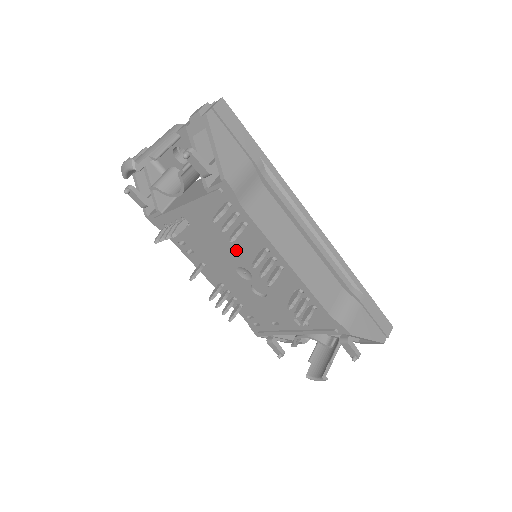
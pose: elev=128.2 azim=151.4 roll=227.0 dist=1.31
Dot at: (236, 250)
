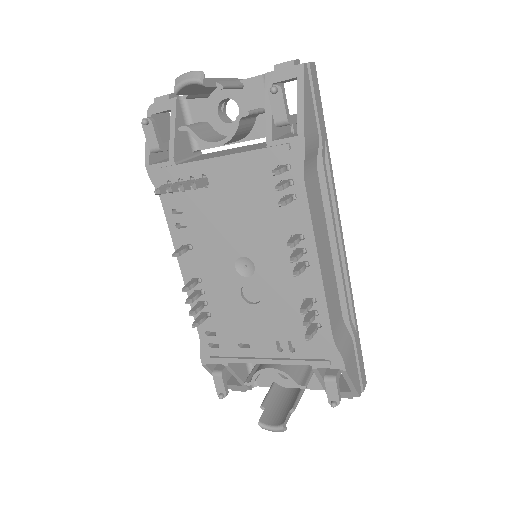
Dot at: (255, 232)
